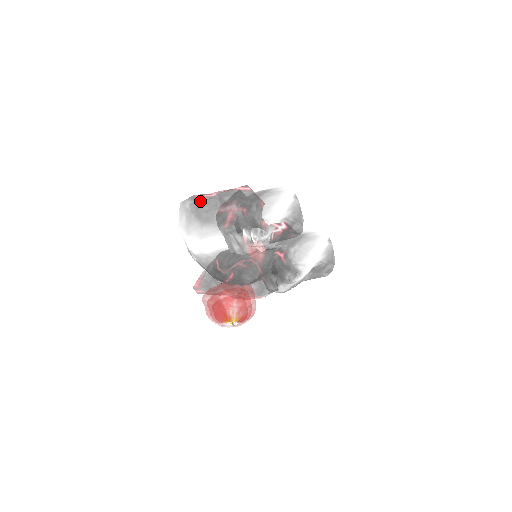
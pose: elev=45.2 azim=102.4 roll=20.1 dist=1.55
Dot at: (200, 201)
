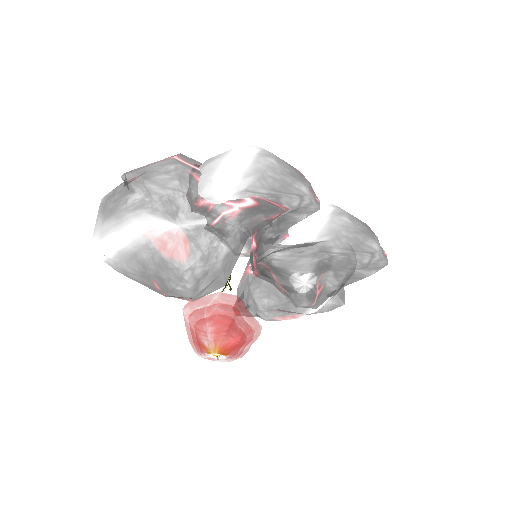
Dot at: (116, 189)
